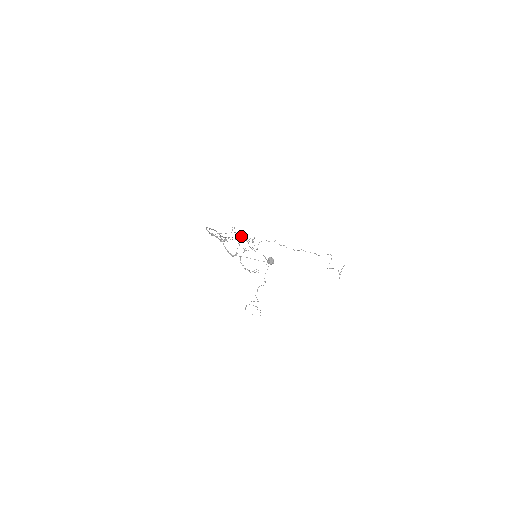
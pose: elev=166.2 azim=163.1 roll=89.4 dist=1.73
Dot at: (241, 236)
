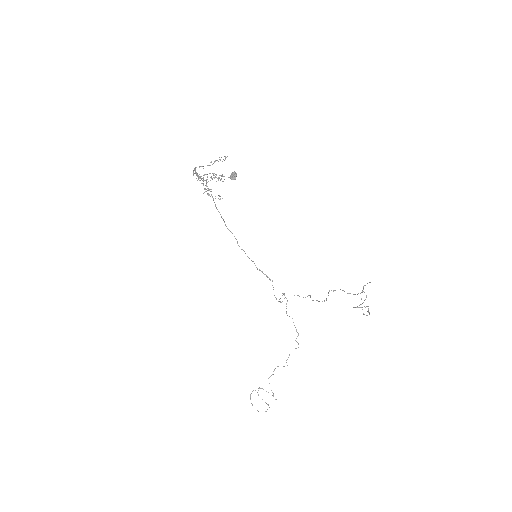
Dot at: (266, 276)
